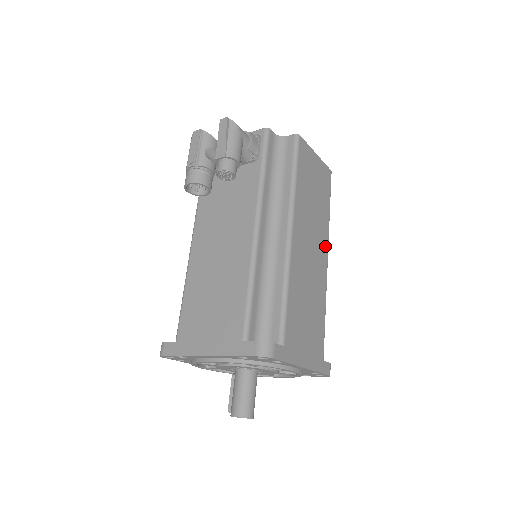
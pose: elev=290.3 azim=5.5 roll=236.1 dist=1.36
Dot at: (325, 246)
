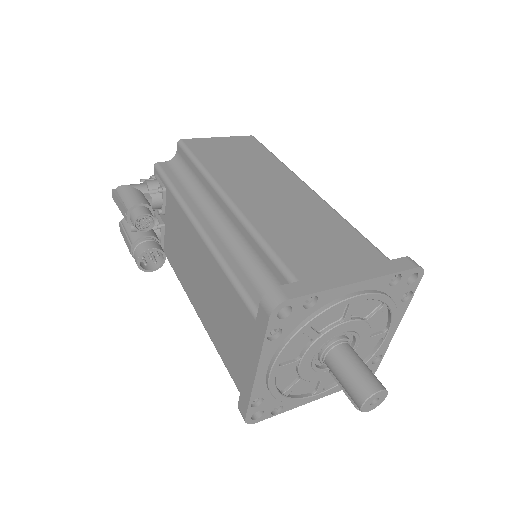
Dot at: (294, 181)
